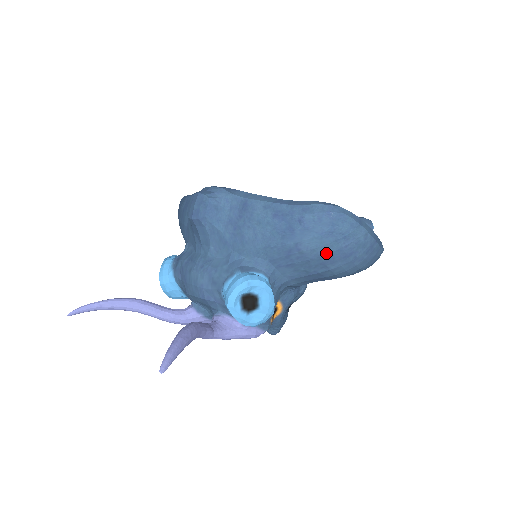
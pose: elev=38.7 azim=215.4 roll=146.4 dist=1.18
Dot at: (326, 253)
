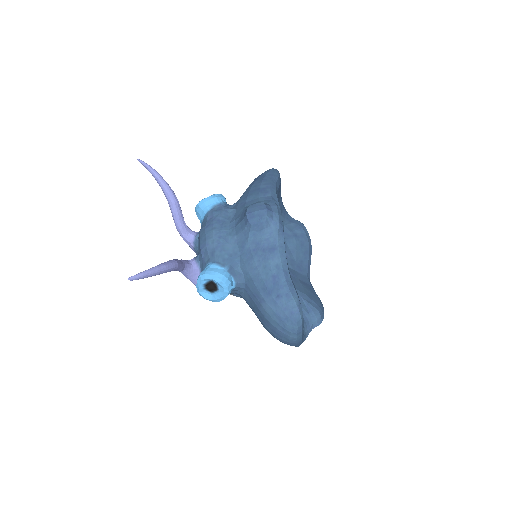
Dot at: (269, 320)
